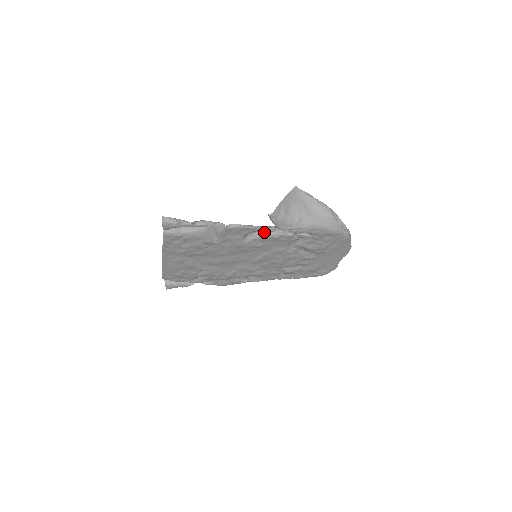
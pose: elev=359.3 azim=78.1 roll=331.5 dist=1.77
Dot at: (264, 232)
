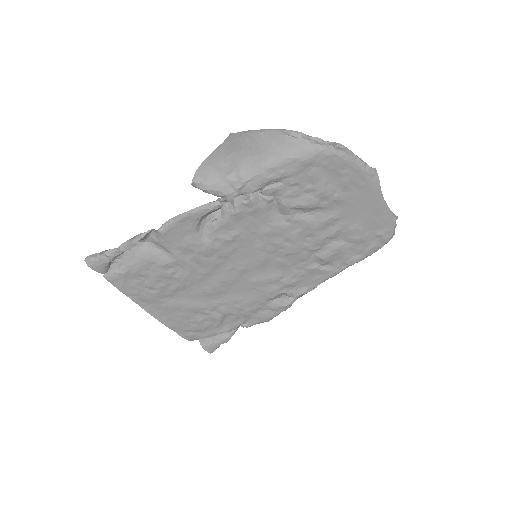
Dot at: (219, 214)
